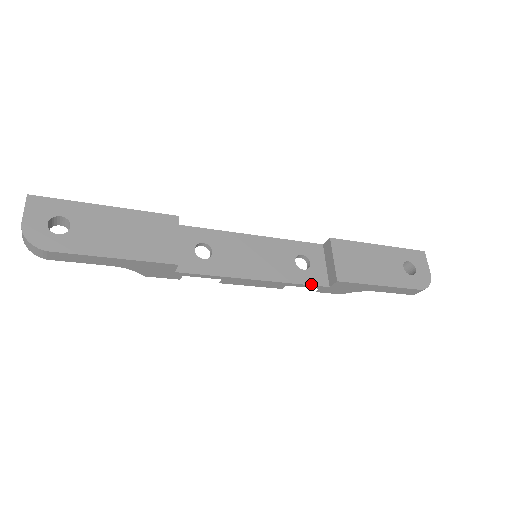
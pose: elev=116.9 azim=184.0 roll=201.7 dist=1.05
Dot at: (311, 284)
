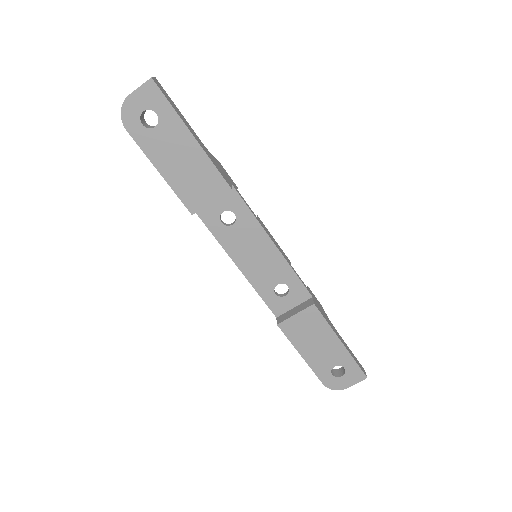
Dot at: (267, 304)
